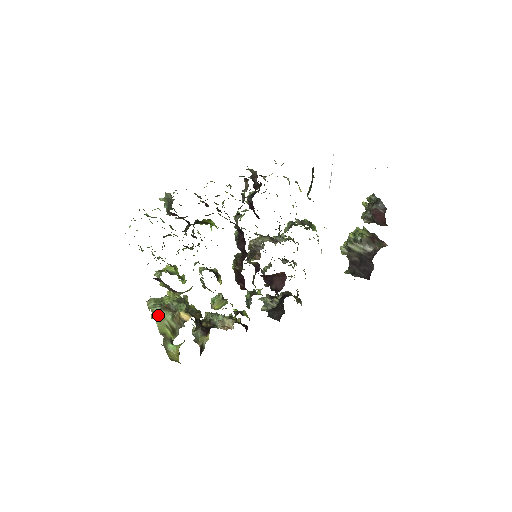
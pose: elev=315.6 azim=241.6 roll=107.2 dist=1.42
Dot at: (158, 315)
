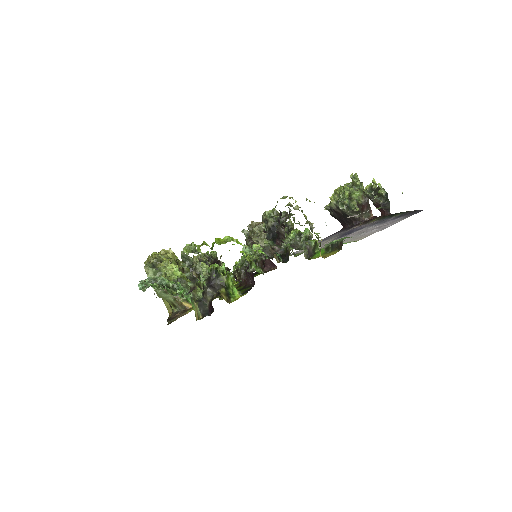
Dot at: (160, 295)
